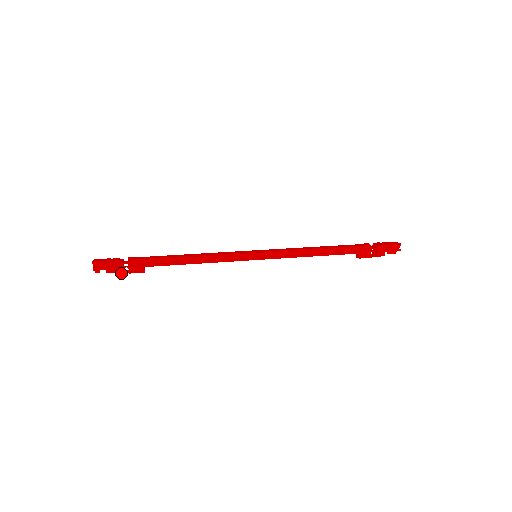
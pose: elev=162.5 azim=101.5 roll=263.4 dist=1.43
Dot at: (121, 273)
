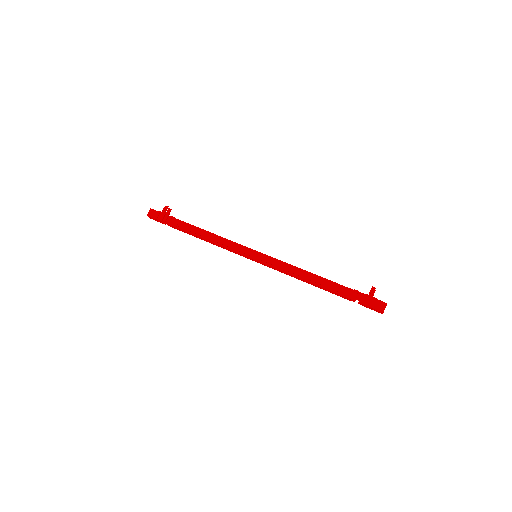
Dot at: occluded
